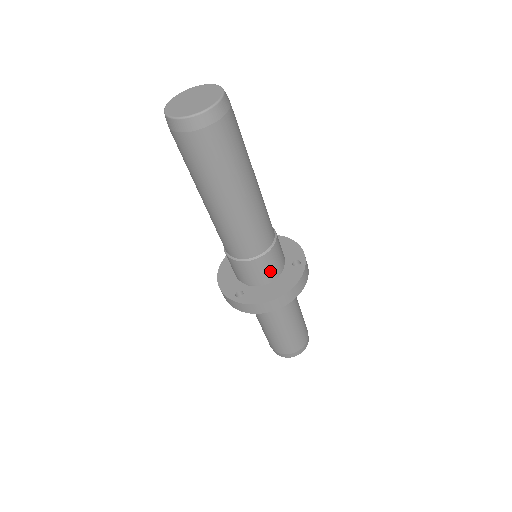
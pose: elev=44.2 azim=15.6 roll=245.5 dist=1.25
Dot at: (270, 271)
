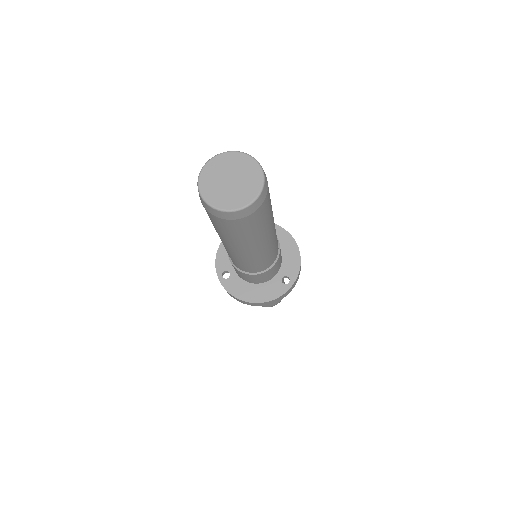
Dot at: (256, 280)
